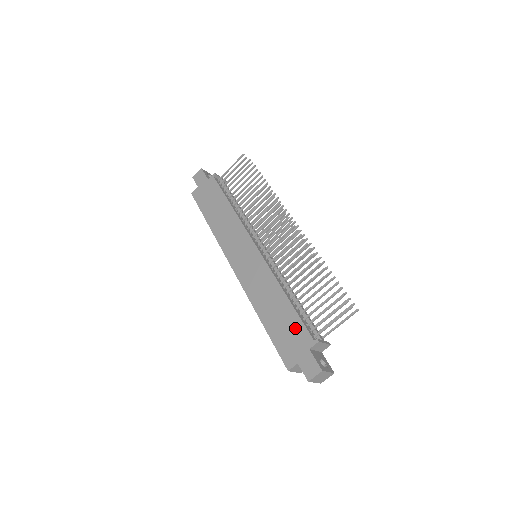
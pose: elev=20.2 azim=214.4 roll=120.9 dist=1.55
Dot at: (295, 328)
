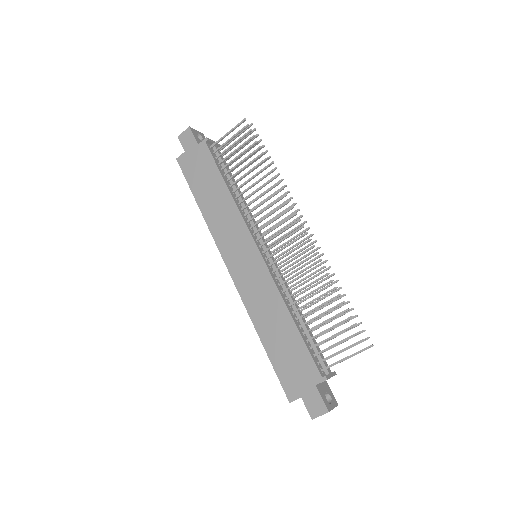
Dot at: (301, 358)
